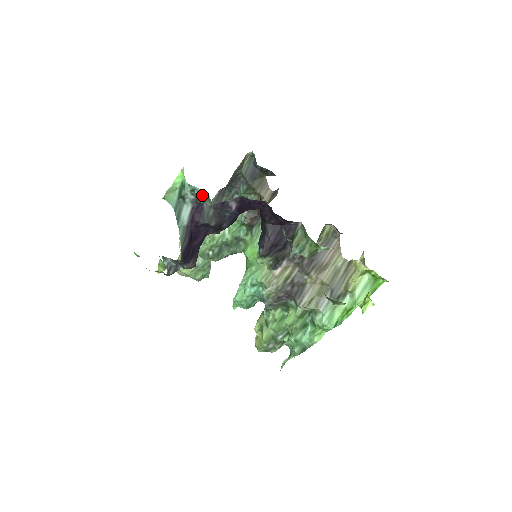
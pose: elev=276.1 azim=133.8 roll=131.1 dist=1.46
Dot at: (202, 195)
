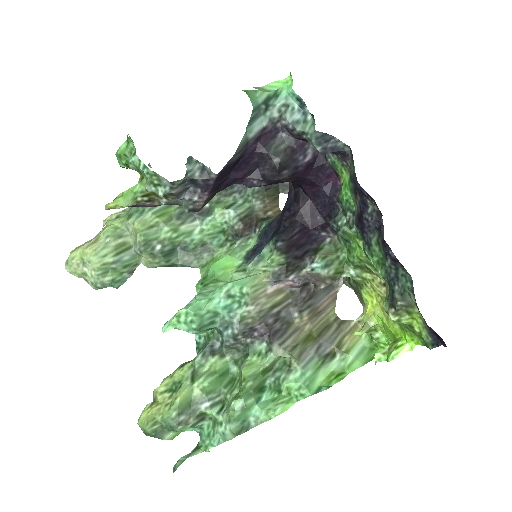
Dot at: (297, 115)
